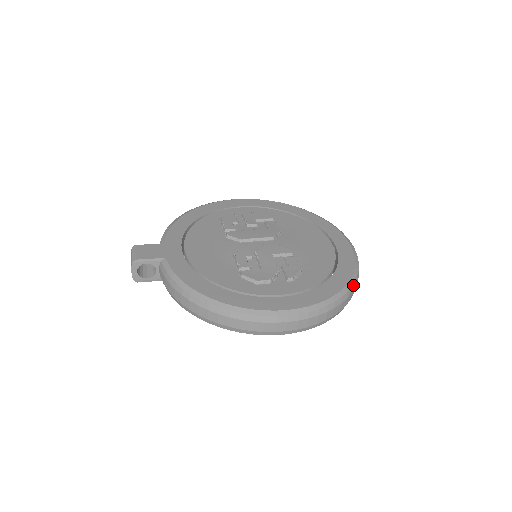
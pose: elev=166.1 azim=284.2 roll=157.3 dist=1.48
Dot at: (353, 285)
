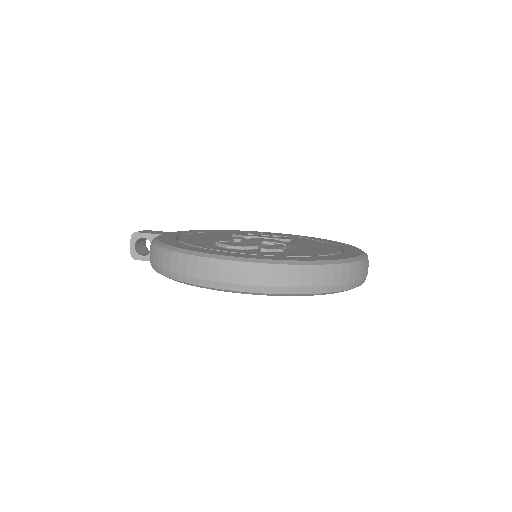
Dot at: (337, 265)
